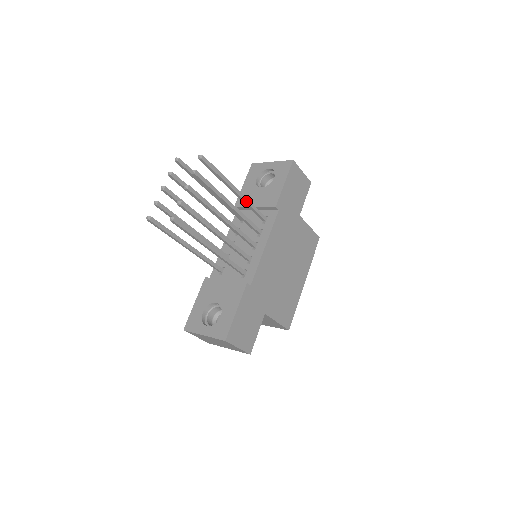
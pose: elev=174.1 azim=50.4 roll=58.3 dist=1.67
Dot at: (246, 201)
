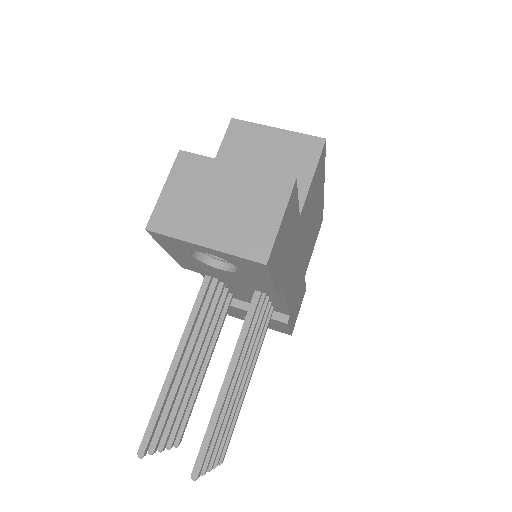
Dot at: occluded
